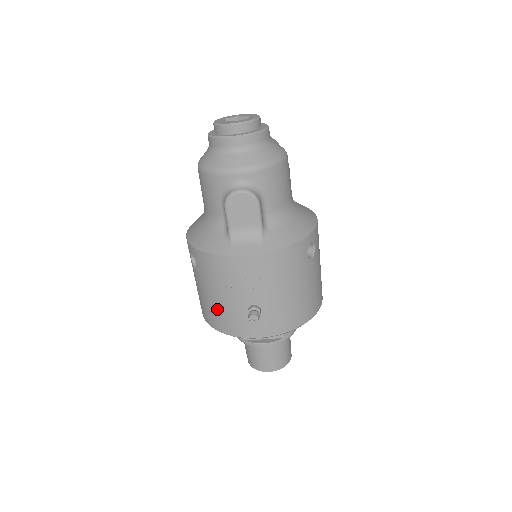
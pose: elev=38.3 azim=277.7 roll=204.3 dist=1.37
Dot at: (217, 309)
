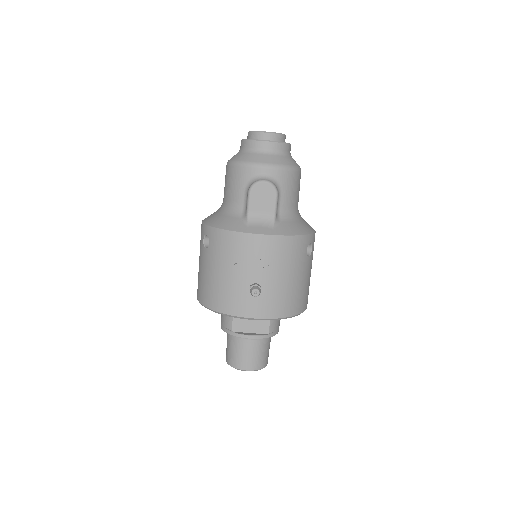
Dot at: (219, 286)
